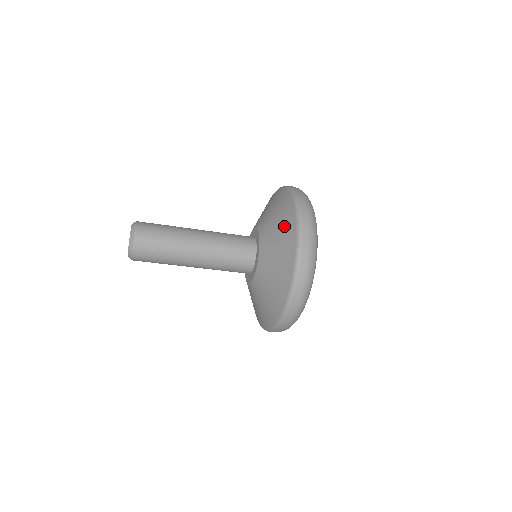
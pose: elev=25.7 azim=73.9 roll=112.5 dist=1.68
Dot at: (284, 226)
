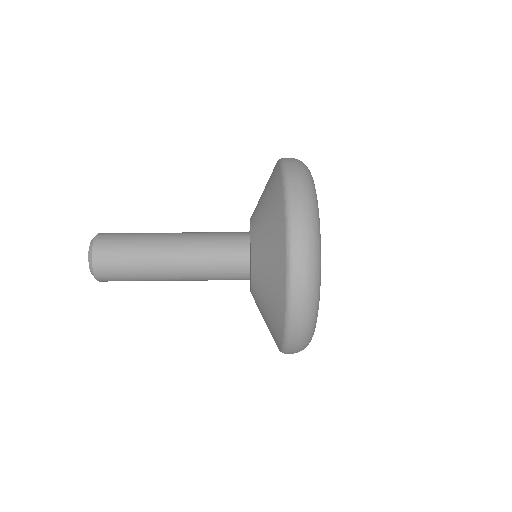
Dot at: (272, 313)
